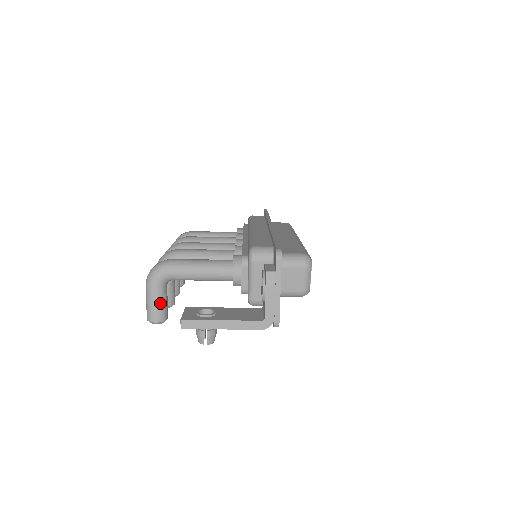
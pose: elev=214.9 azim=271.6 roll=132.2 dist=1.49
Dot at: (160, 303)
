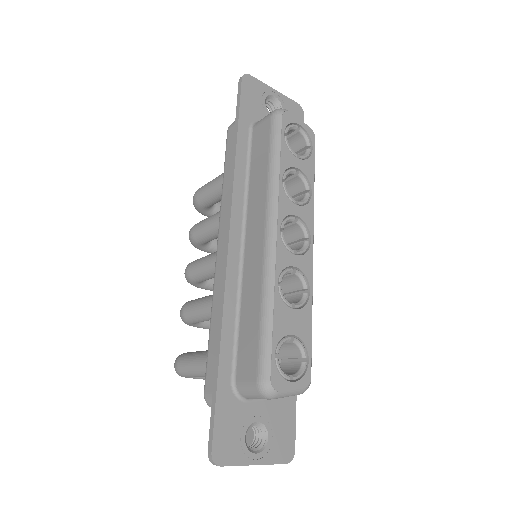
Dot at: occluded
